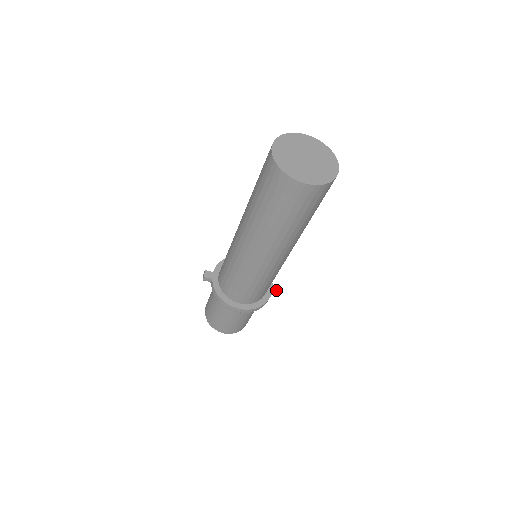
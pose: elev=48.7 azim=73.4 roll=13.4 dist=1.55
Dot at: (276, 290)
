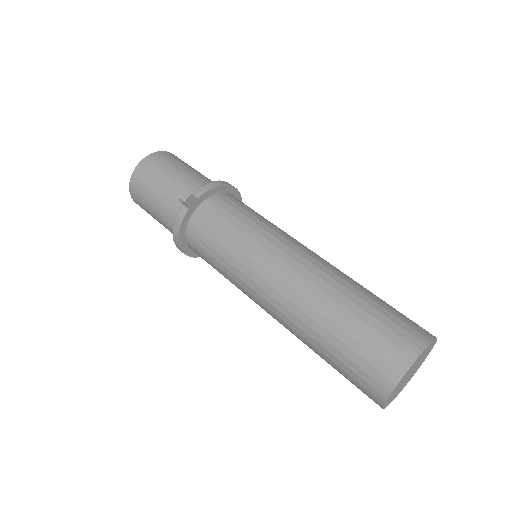
Dot at: occluded
